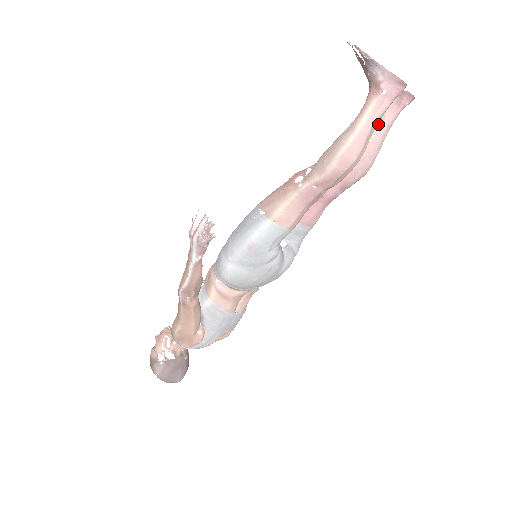
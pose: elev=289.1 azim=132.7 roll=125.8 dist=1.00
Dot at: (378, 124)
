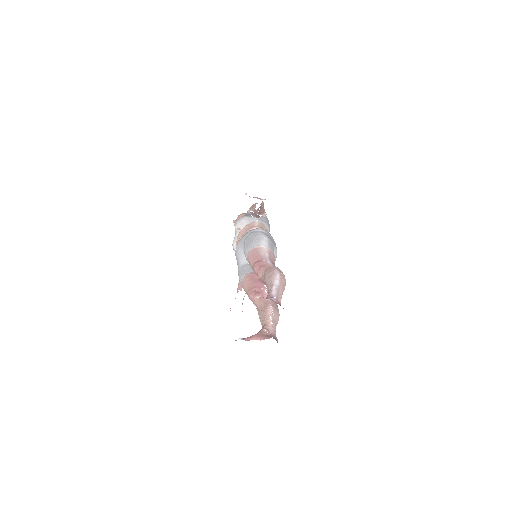
Dot at: occluded
